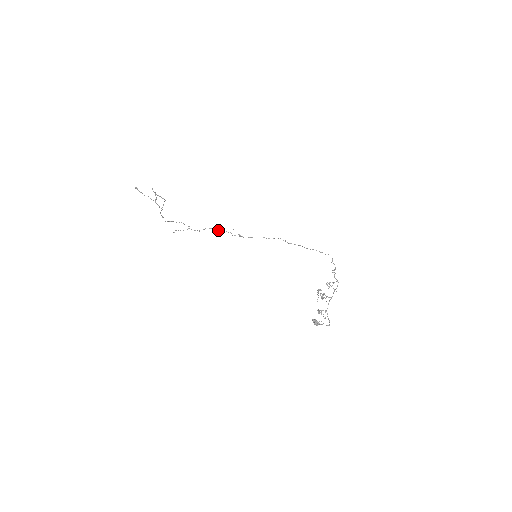
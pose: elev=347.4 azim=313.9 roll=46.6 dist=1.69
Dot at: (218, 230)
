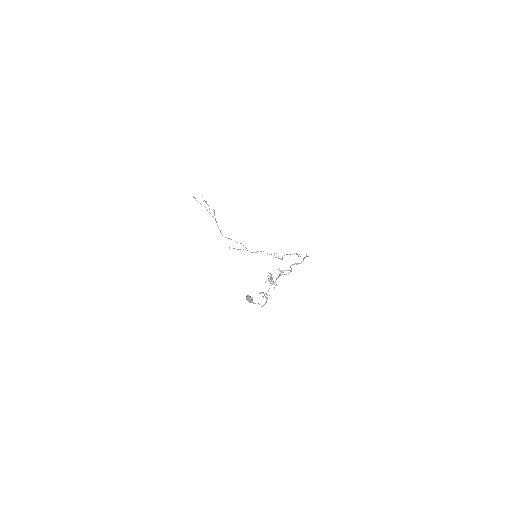
Dot at: occluded
